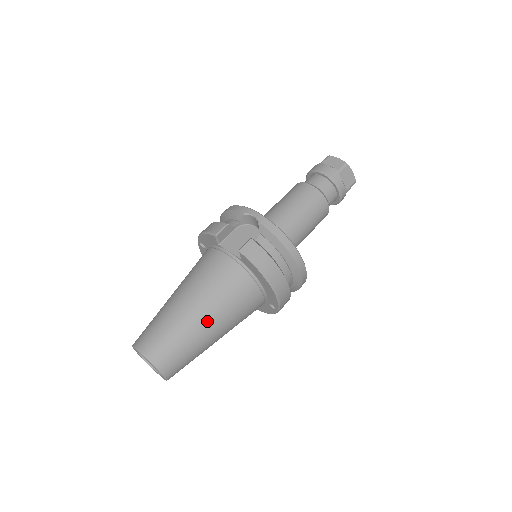
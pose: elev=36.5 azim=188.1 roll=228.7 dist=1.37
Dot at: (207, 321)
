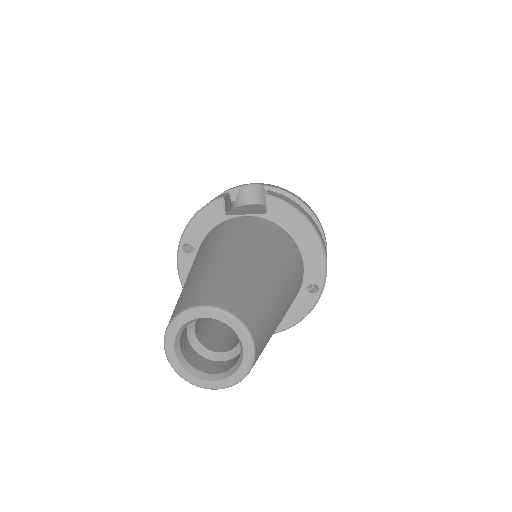
Dot at: (270, 269)
